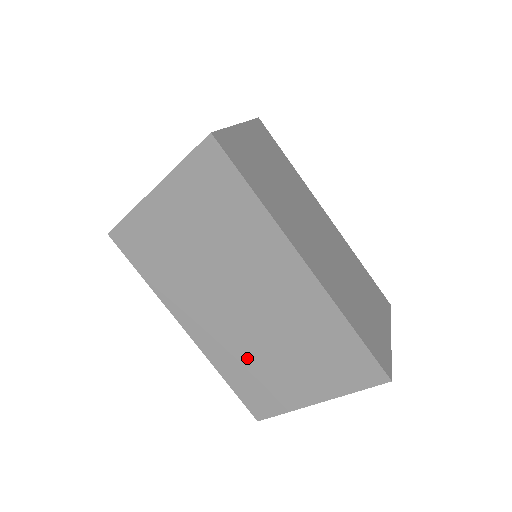
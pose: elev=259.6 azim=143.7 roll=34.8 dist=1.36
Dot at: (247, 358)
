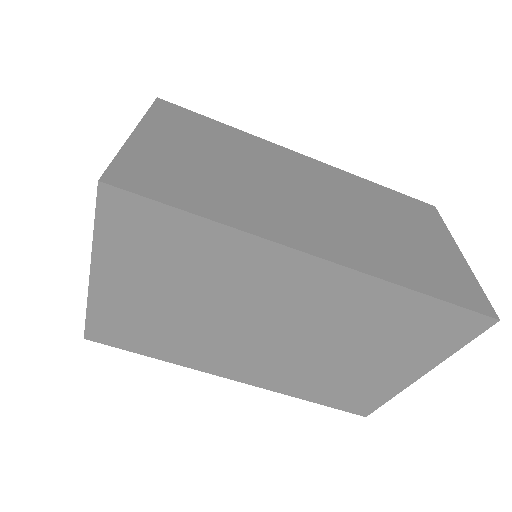
Dot at: (315, 373)
